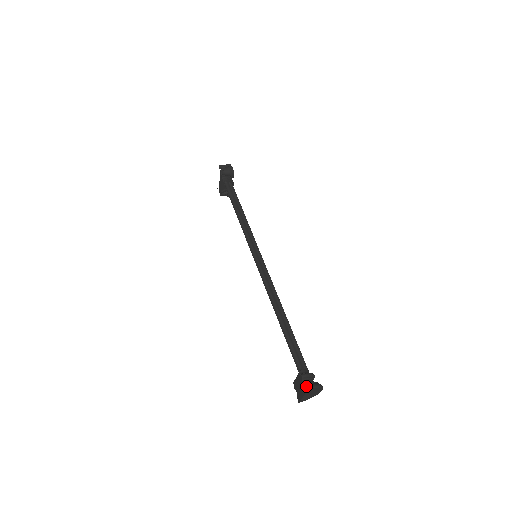
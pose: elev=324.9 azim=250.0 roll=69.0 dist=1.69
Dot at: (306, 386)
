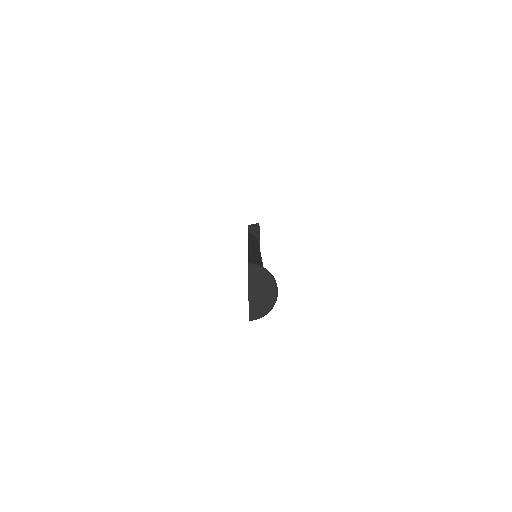
Dot at: (248, 263)
